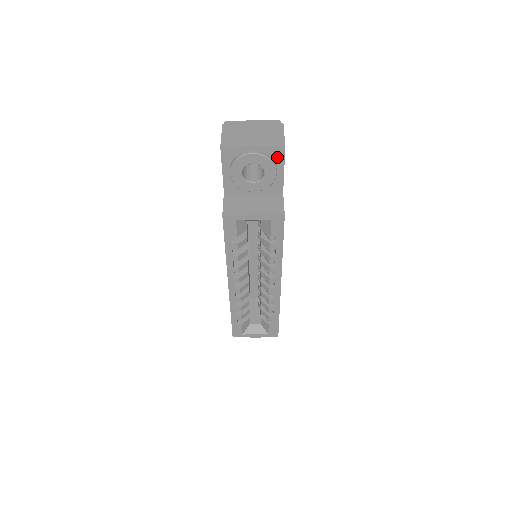
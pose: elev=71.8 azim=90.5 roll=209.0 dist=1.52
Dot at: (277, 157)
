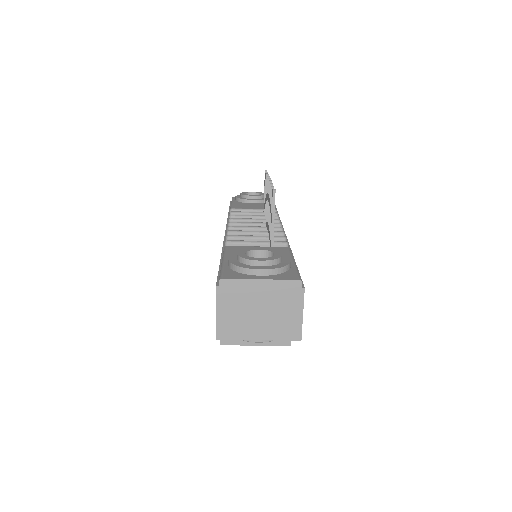
Dot at: occluded
